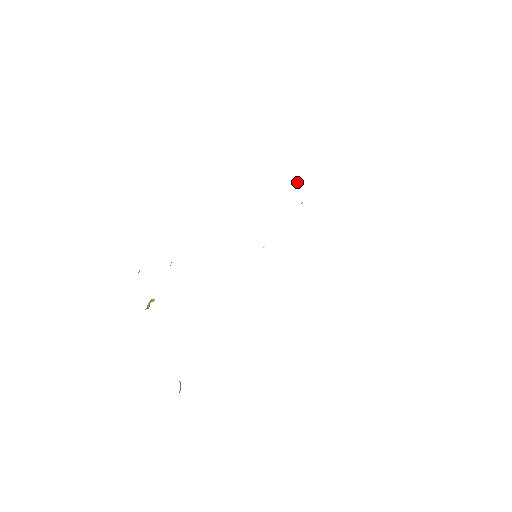
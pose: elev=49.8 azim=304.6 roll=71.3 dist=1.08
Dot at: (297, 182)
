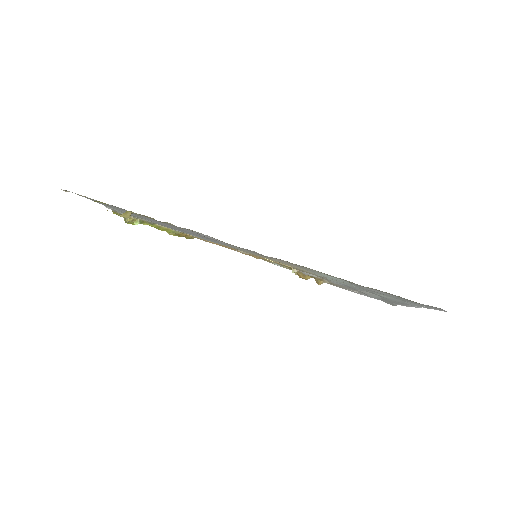
Dot at: occluded
